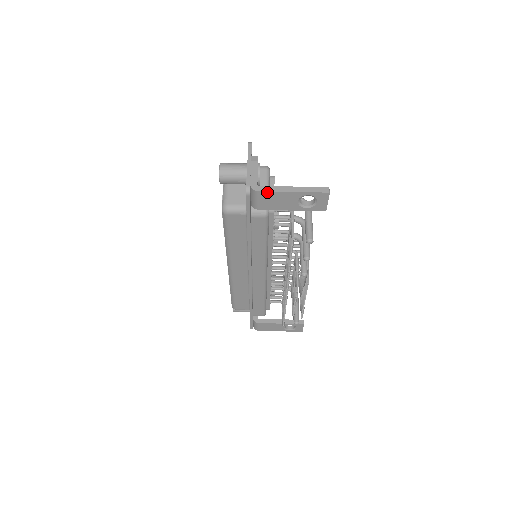
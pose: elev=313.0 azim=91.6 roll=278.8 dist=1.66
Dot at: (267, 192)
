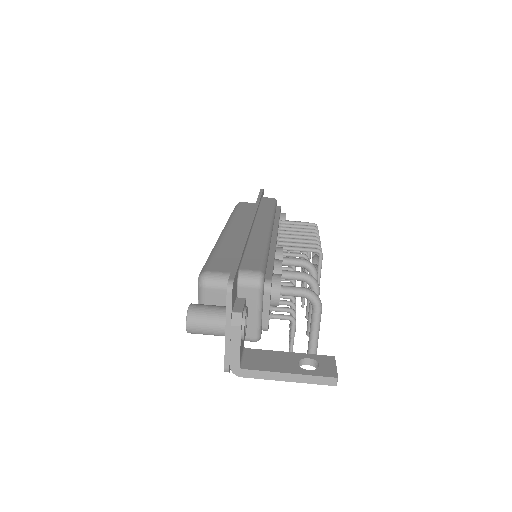
Dot at: (252, 377)
